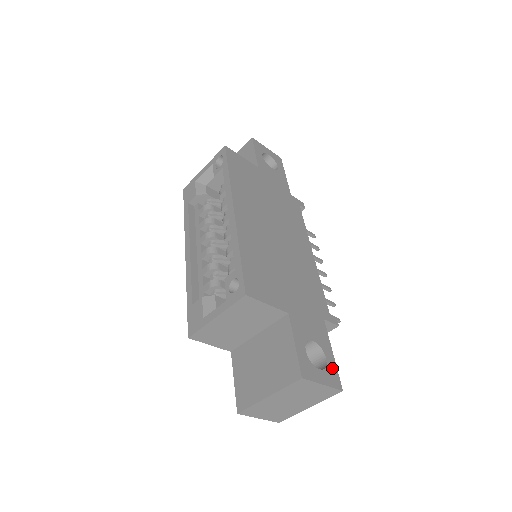
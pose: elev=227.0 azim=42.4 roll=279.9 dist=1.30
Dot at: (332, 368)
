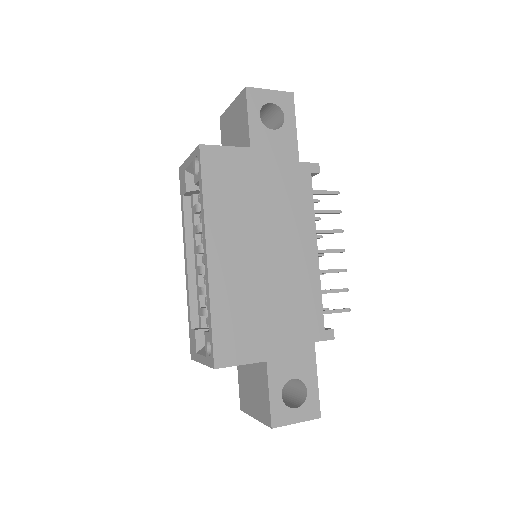
Dot at: (312, 399)
